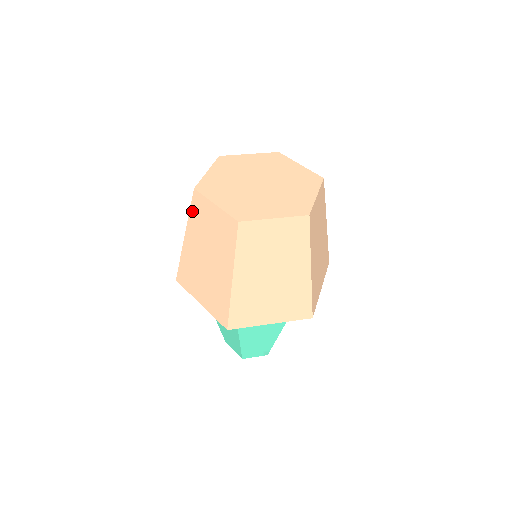
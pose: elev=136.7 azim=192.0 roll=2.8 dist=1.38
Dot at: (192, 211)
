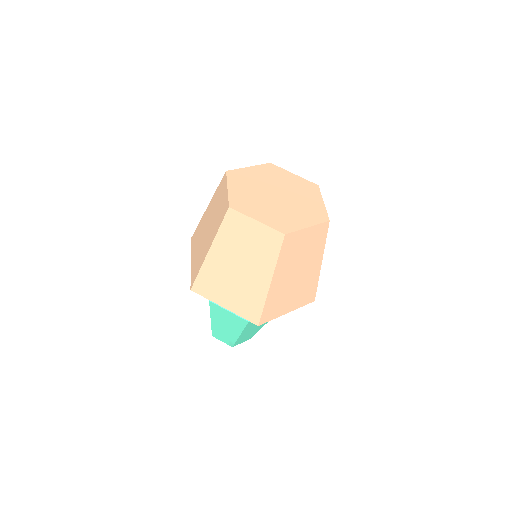
Dot at: (218, 188)
